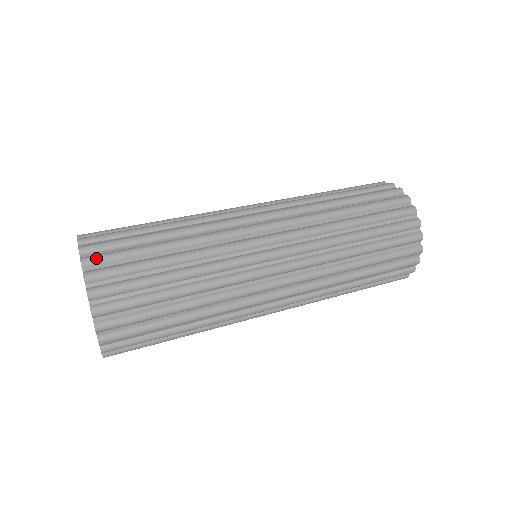
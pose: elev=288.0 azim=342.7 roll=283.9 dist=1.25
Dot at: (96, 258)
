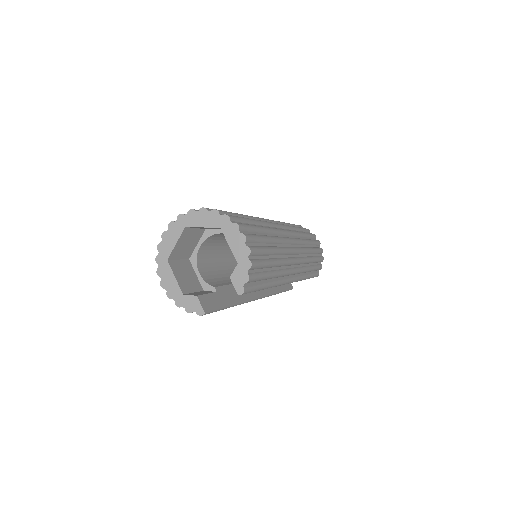
Dot at: occluded
